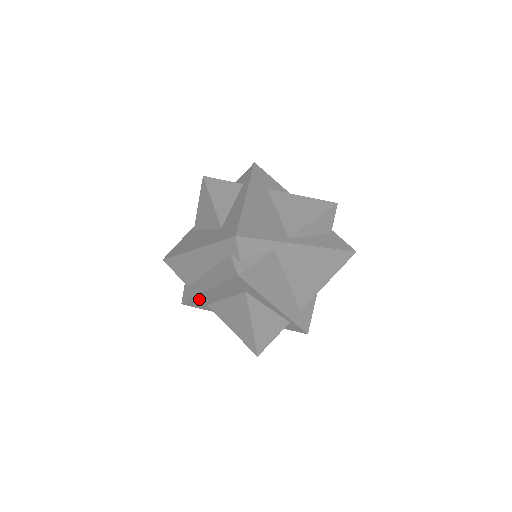
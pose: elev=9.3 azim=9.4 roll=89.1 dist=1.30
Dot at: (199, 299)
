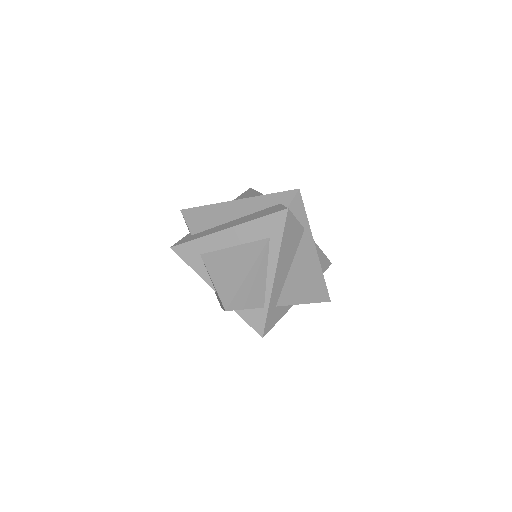
Dot at: (203, 242)
